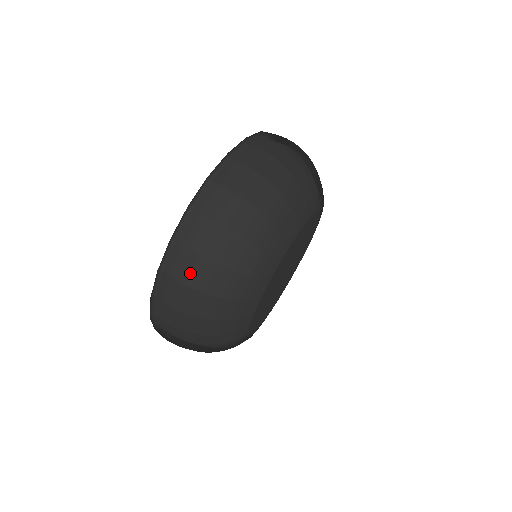
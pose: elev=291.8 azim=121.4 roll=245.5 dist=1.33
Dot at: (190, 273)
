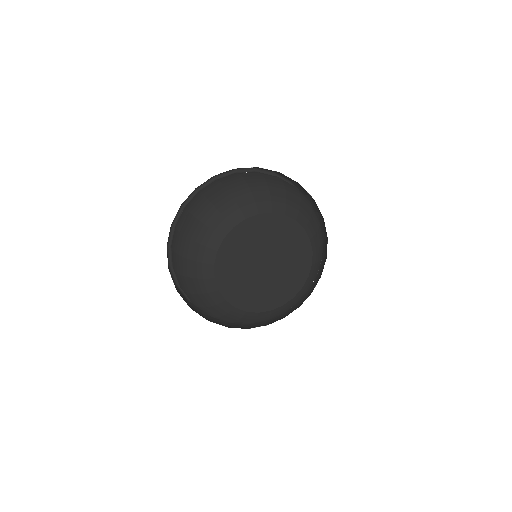
Dot at: (210, 189)
